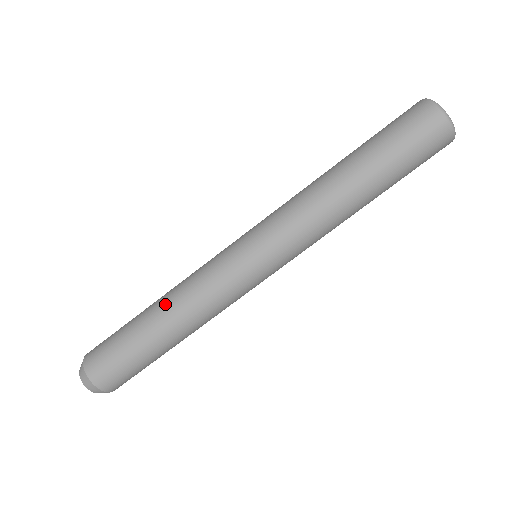
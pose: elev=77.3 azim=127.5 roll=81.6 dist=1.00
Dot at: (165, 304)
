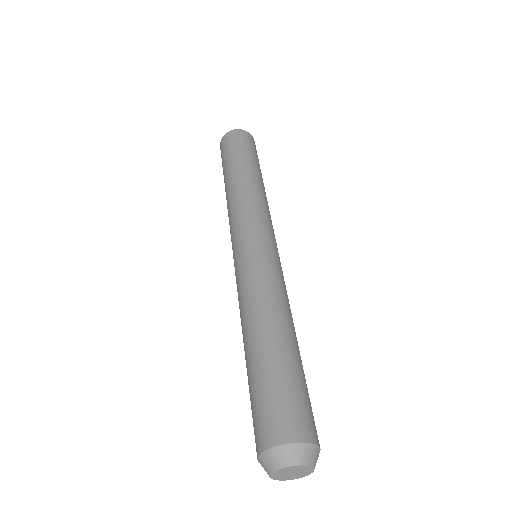
Dot at: (270, 318)
